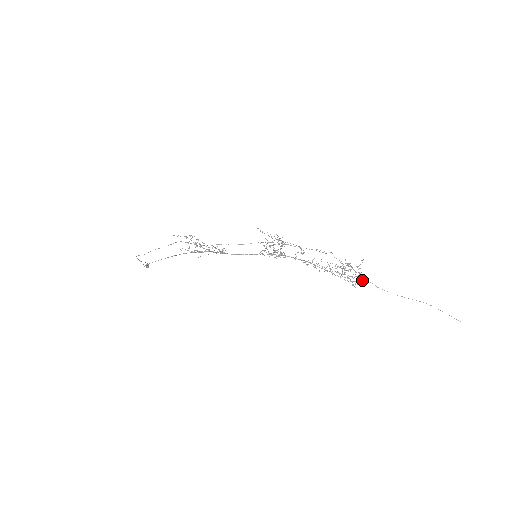
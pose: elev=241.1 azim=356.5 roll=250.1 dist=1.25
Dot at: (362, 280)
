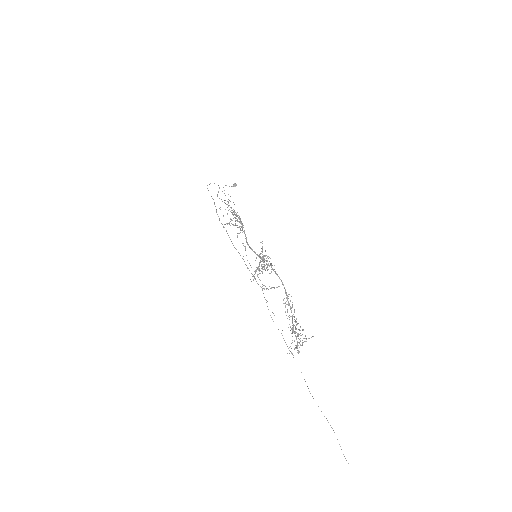
Dot at: (298, 353)
